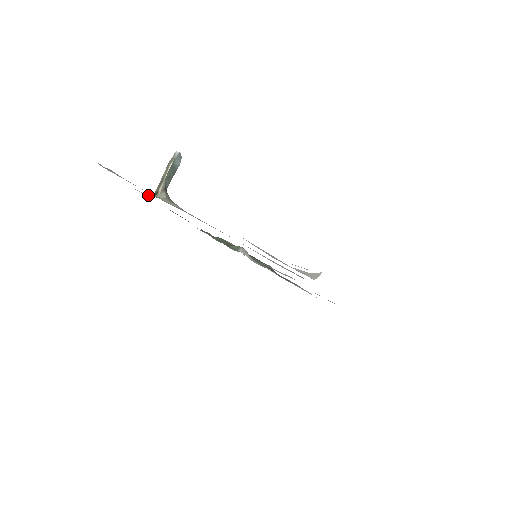
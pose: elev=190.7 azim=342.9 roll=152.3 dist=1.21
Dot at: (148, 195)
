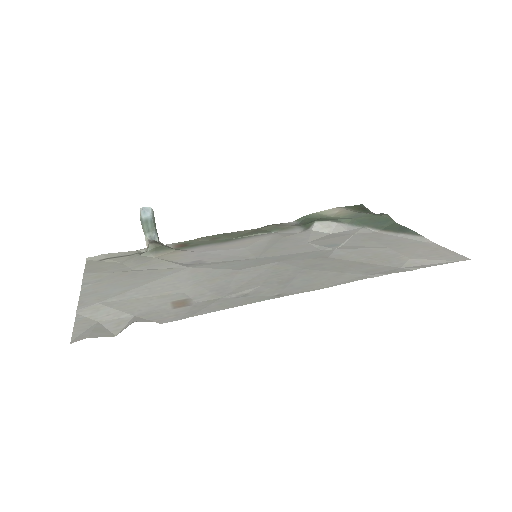
Dot at: occluded
